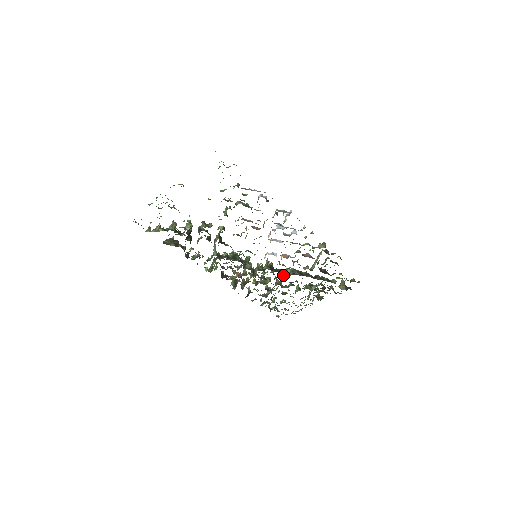
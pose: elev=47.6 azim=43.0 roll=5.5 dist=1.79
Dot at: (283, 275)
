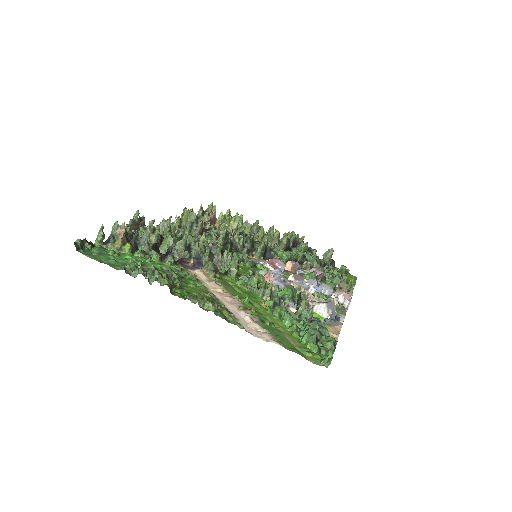
Dot at: (270, 233)
